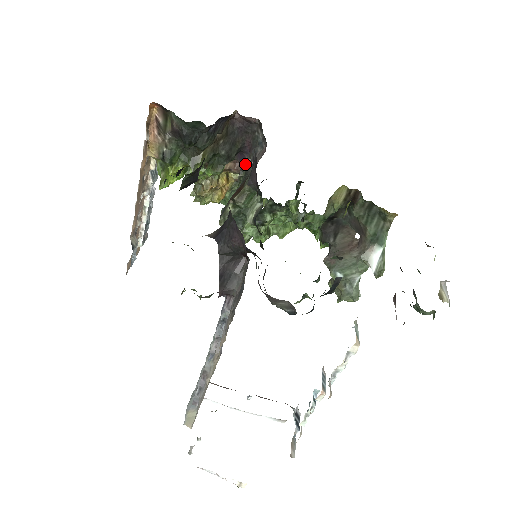
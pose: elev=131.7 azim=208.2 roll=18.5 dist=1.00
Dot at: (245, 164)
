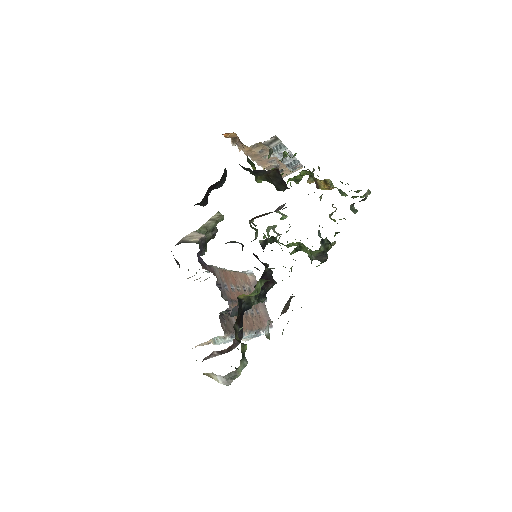
Dot at: occluded
